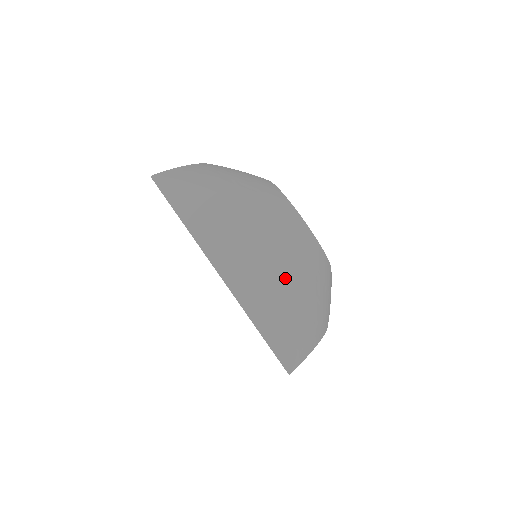
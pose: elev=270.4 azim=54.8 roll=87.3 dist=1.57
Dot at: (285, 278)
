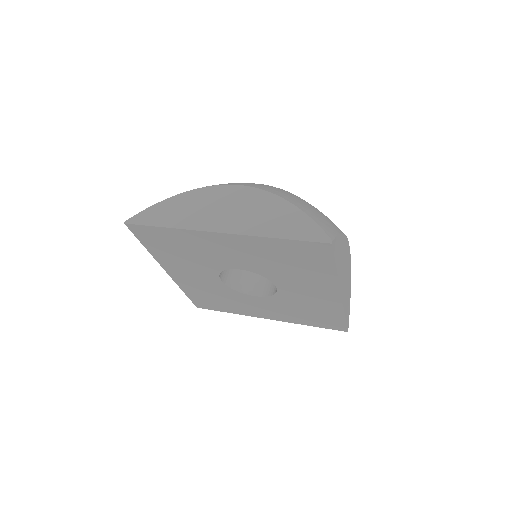
Dot at: (267, 196)
